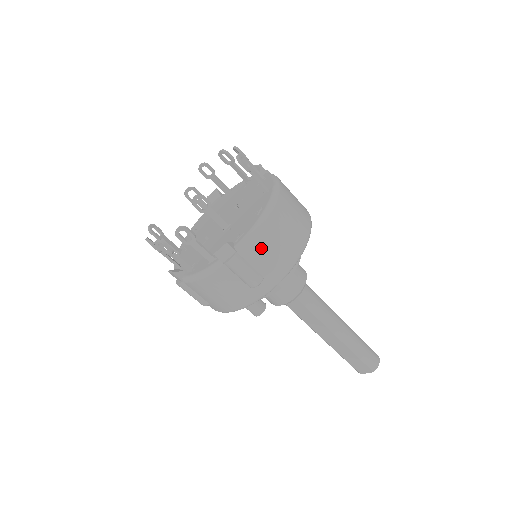
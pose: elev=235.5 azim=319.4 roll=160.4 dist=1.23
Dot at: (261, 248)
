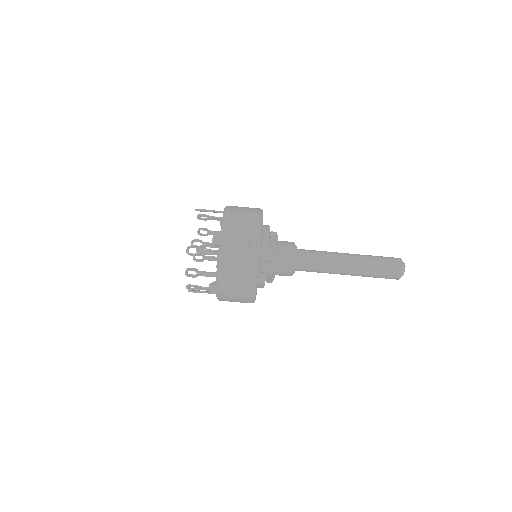
Dot at: (234, 225)
